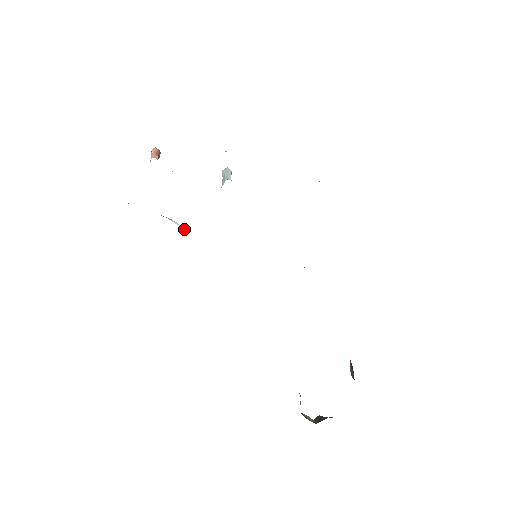
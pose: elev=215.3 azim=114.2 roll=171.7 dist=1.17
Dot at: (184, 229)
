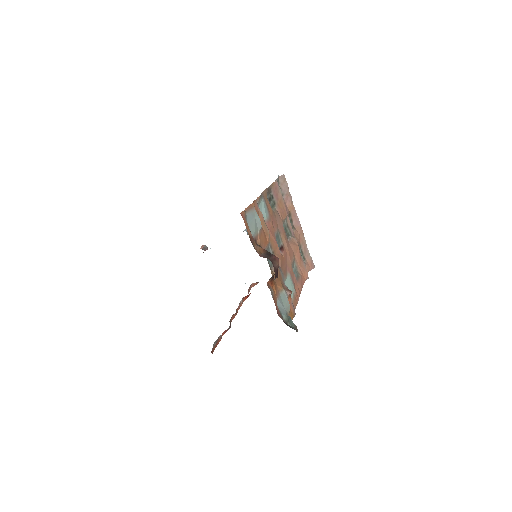
Dot at: occluded
